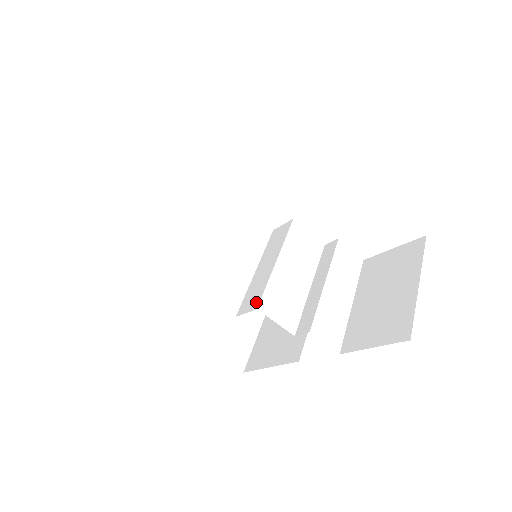
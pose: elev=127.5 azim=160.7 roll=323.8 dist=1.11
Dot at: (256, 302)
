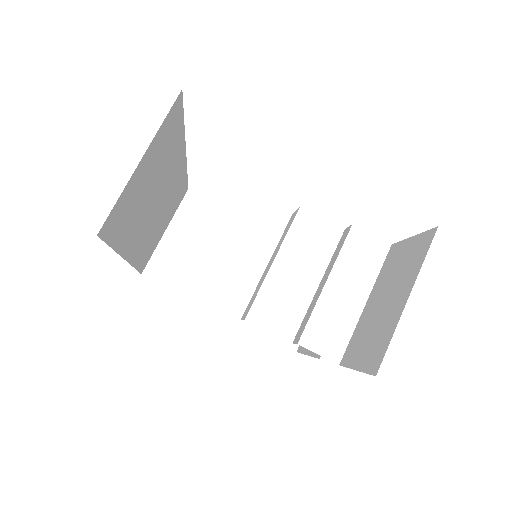
Dot at: (248, 310)
